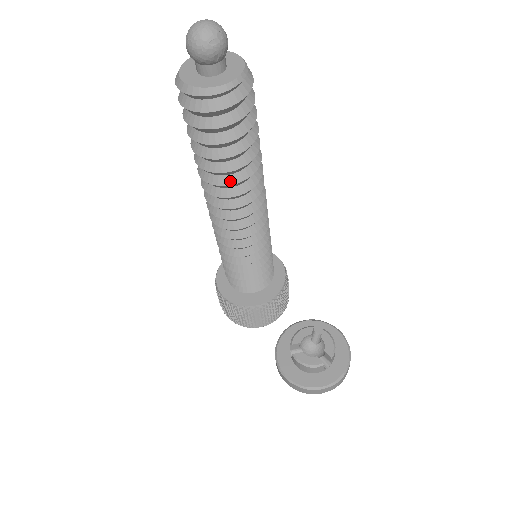
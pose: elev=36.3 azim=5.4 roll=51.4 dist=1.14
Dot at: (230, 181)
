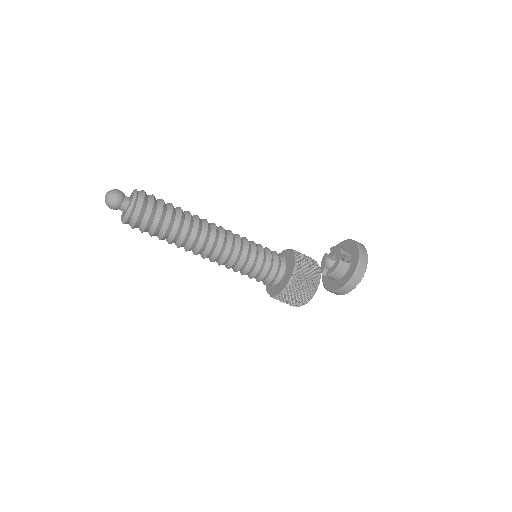
Dot at: (184, 233)
